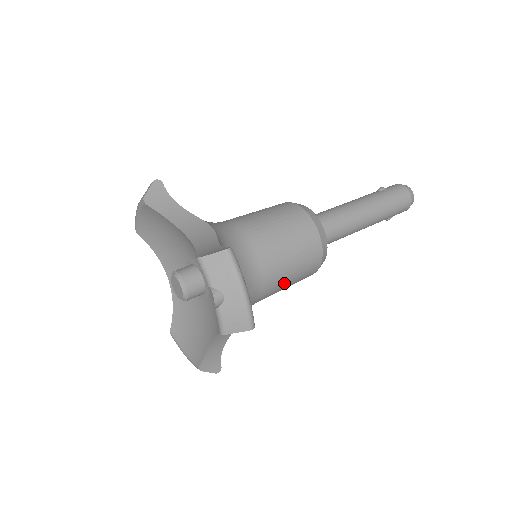
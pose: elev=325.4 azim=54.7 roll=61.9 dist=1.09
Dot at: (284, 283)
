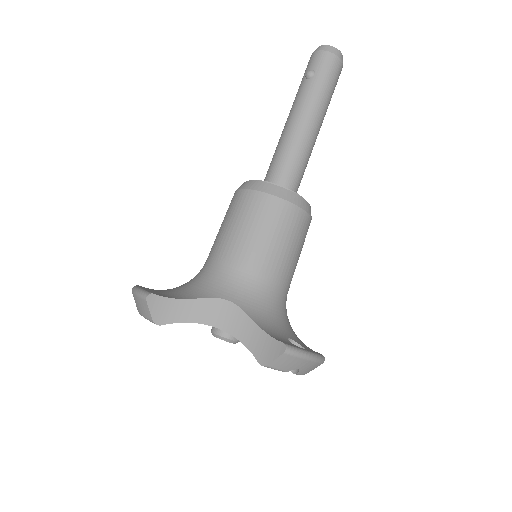
Dot at: occluded
